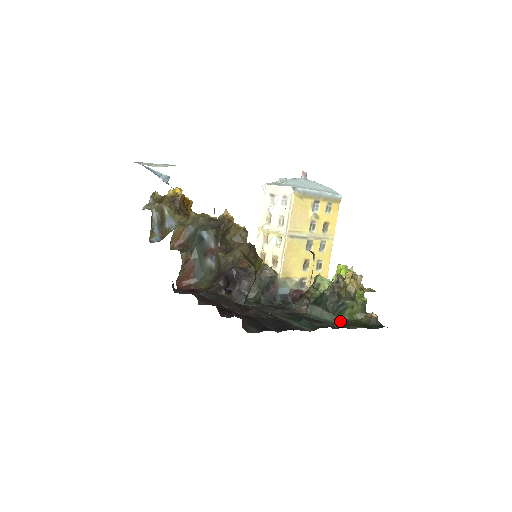
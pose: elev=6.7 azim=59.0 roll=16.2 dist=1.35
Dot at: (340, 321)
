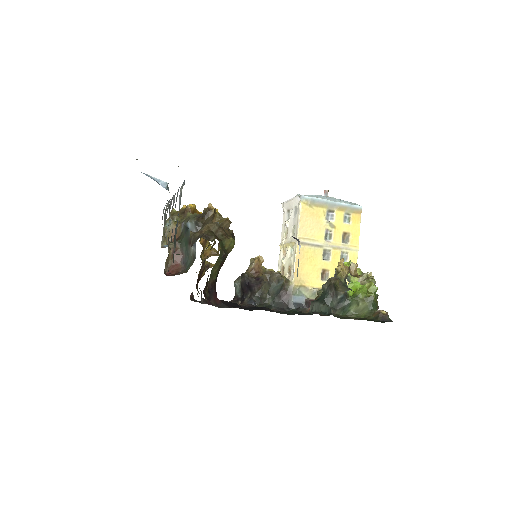
Dot at: (331, 309)
